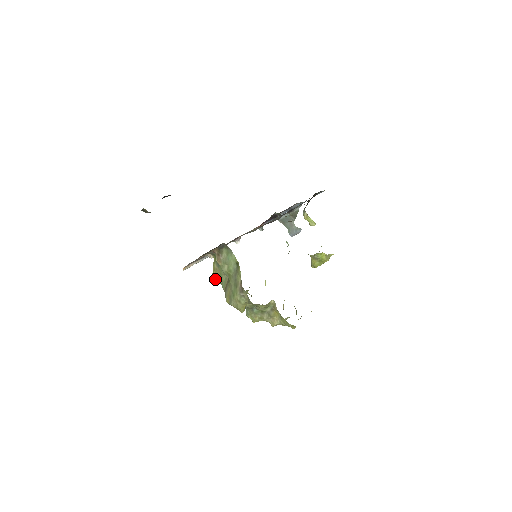
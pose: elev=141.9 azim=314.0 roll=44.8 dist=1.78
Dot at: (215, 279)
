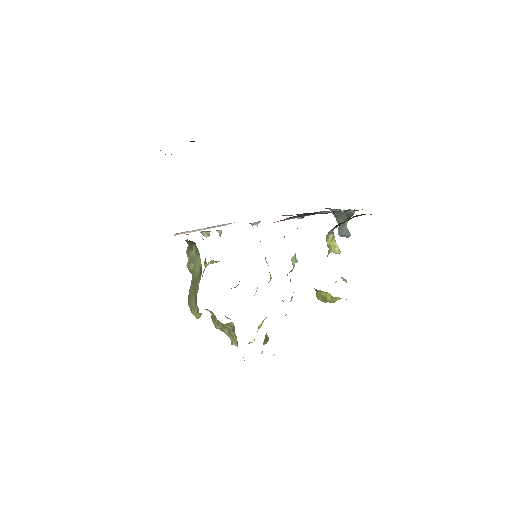
Dot at: (188, 267)
